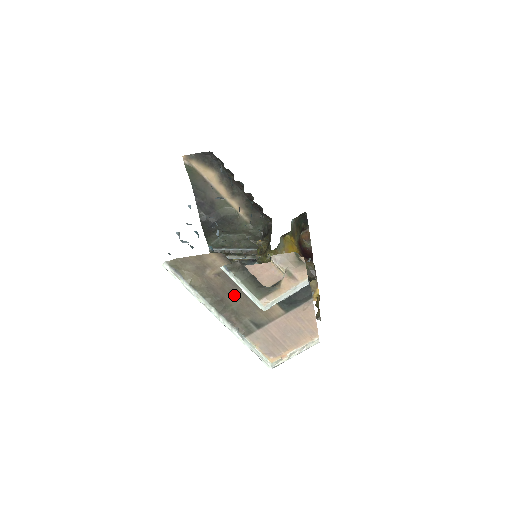
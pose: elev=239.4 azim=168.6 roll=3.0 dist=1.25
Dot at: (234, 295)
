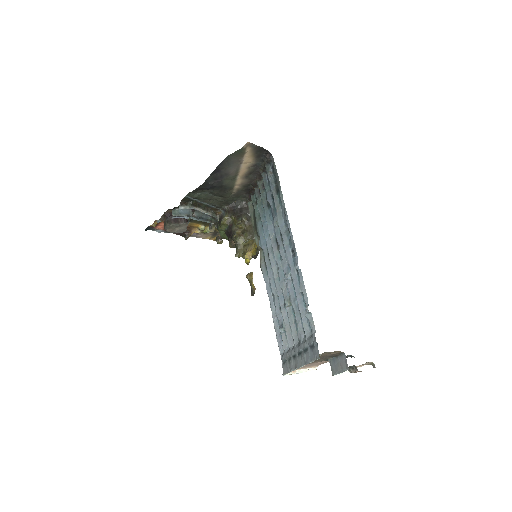
Dot at: occluded
